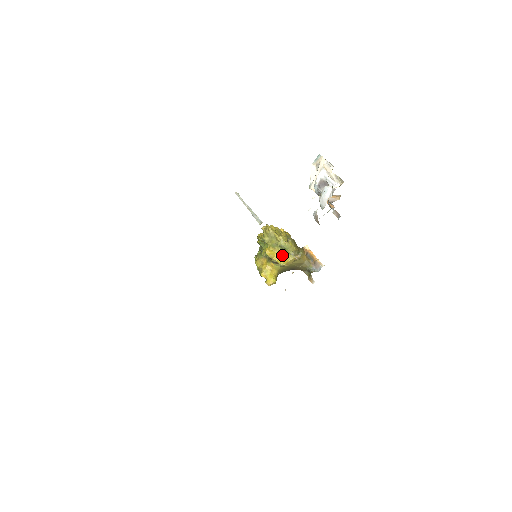
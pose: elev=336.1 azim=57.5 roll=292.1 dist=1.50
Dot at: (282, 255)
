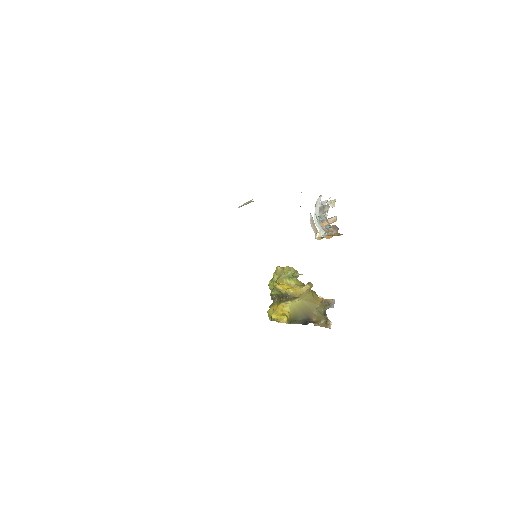
Dot at: (290, 285)
